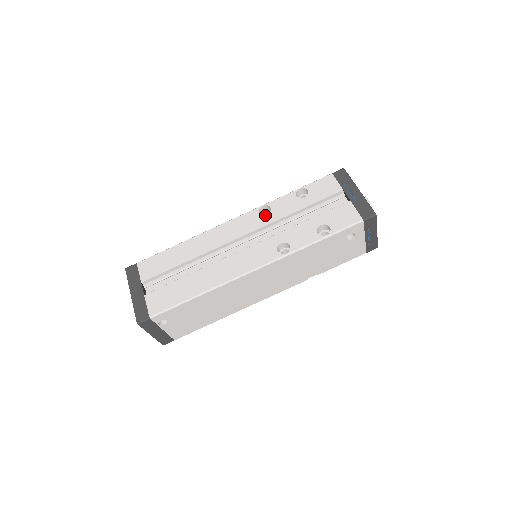
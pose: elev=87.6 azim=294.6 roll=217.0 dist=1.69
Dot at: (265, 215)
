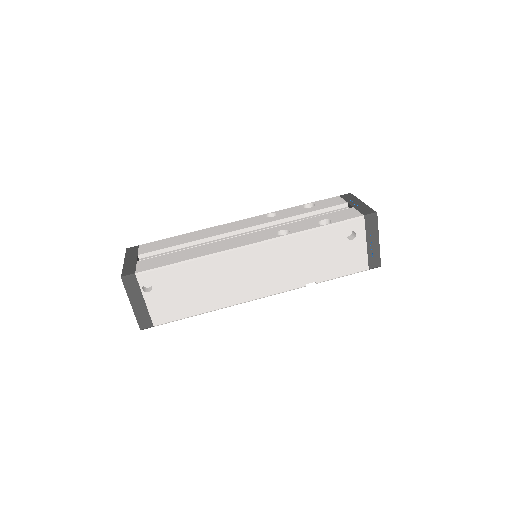
Dot at: (271, 217)
